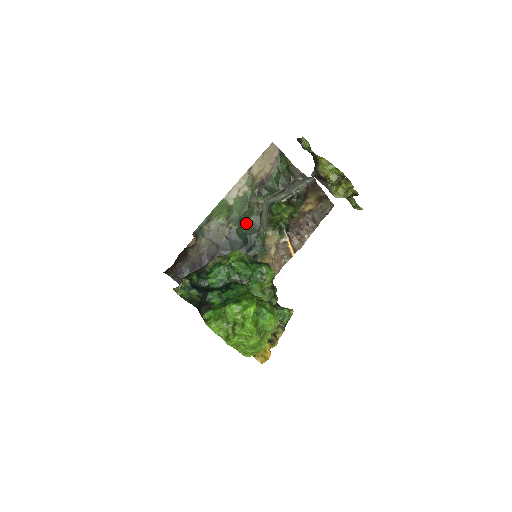
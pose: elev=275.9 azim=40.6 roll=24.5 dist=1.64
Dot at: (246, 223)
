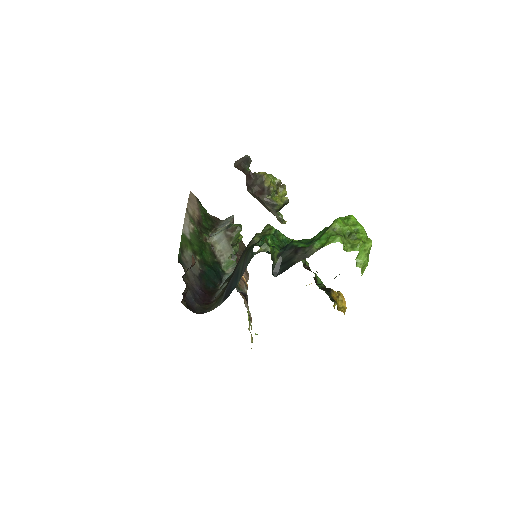
Dot at: (206, 257)
